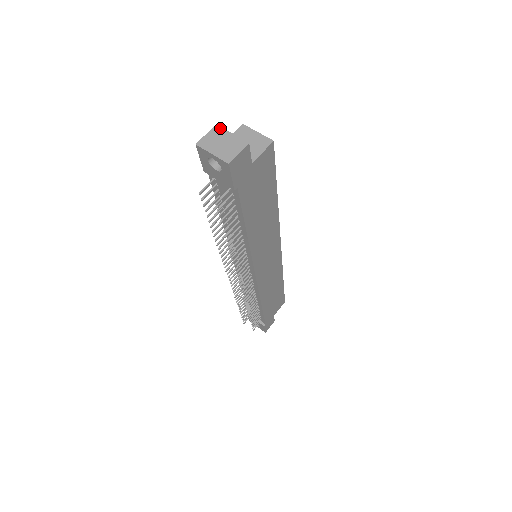
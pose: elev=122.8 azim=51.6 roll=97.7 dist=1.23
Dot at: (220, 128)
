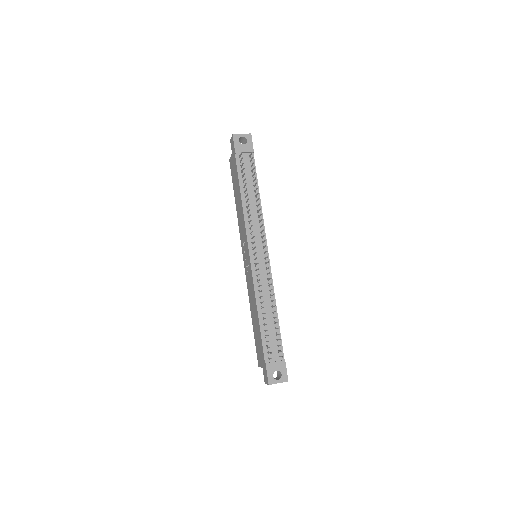
Dot at: occluded
